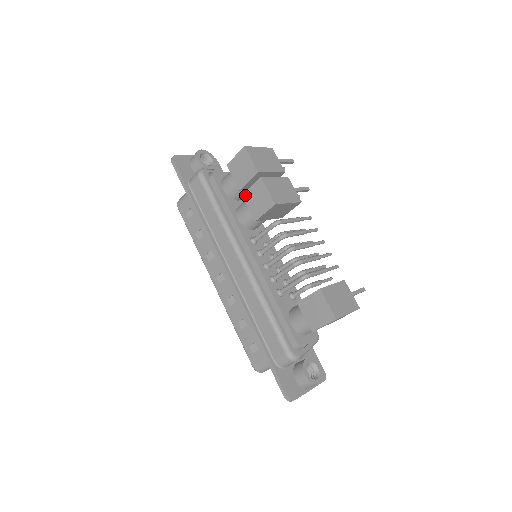
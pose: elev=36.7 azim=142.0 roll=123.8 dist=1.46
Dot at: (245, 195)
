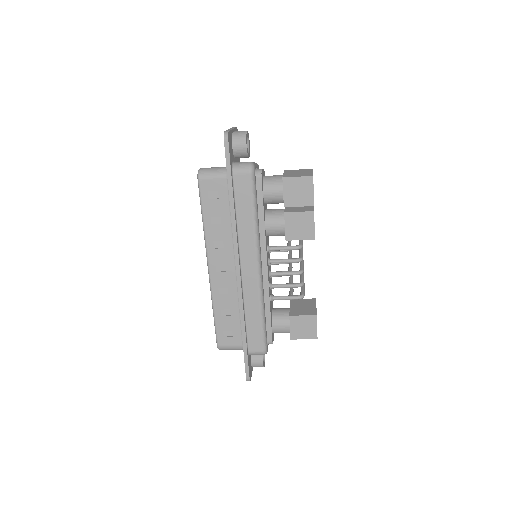
Dot at: (288, 215)
